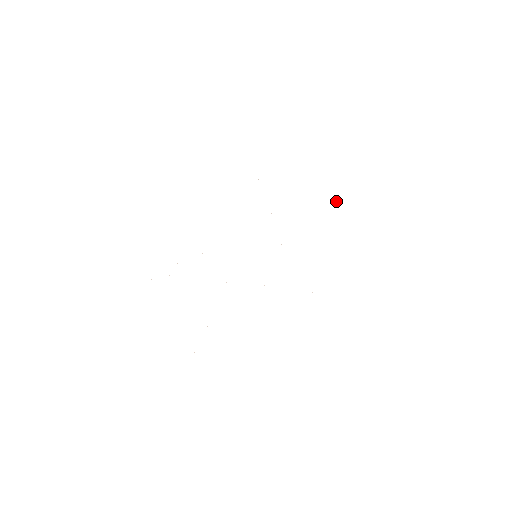
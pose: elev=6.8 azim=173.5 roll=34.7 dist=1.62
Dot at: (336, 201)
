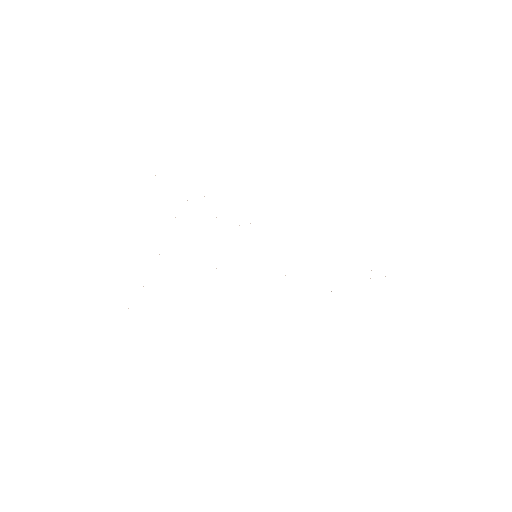
Dot at: occluded
